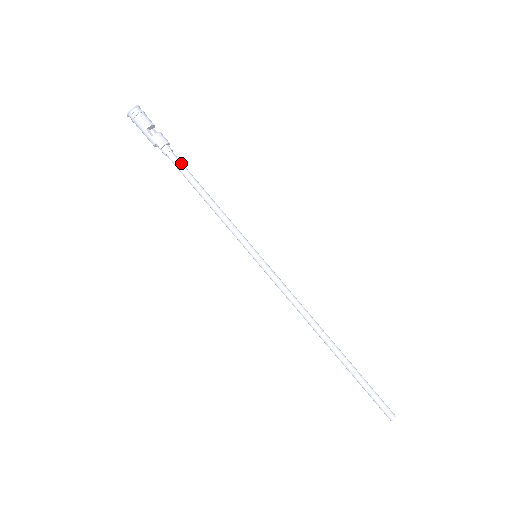
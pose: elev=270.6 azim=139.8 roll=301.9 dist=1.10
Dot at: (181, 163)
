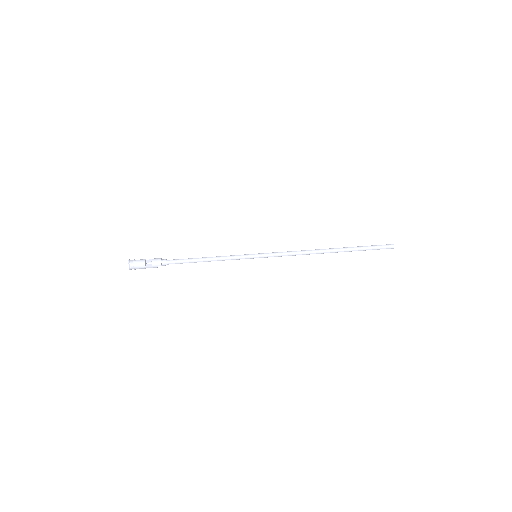
Dot at: (177, 260)
